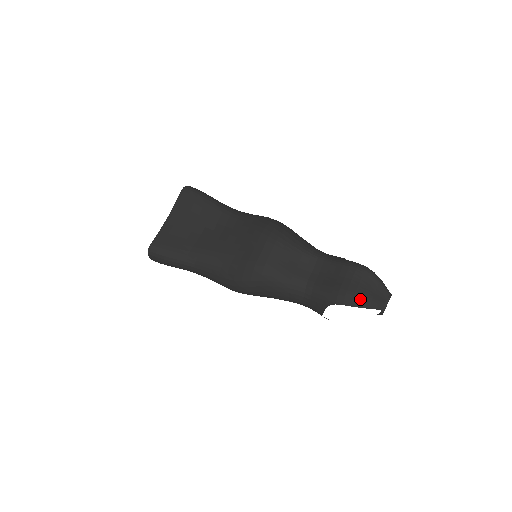
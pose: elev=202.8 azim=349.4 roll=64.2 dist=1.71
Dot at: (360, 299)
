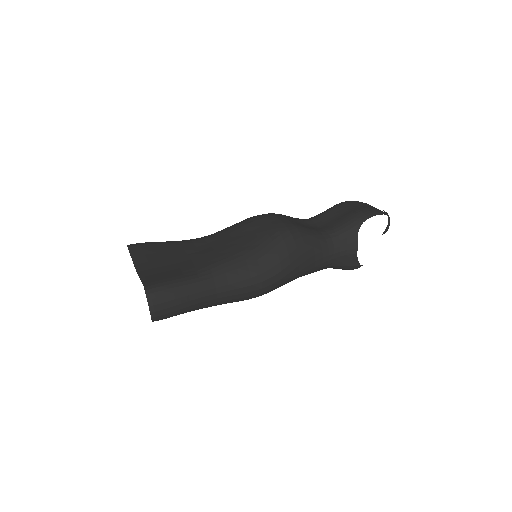
Dot at: (373, 210)
